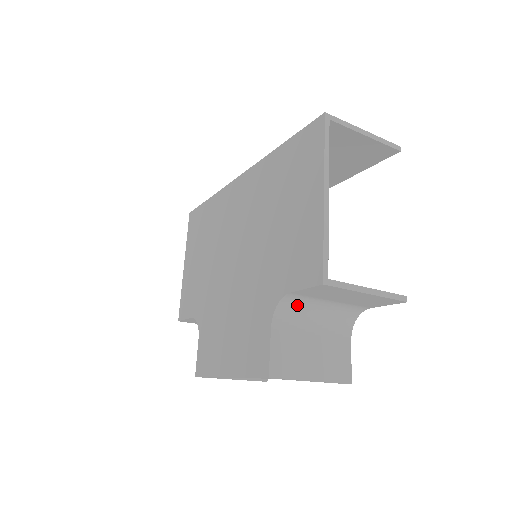
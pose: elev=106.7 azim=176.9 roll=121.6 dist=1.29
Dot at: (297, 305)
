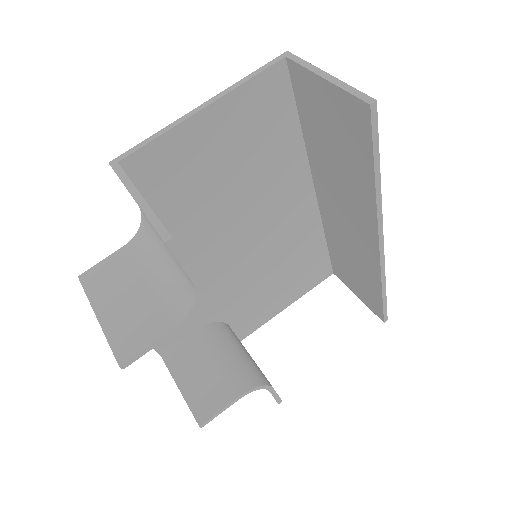
Dot at: (151, 236)
